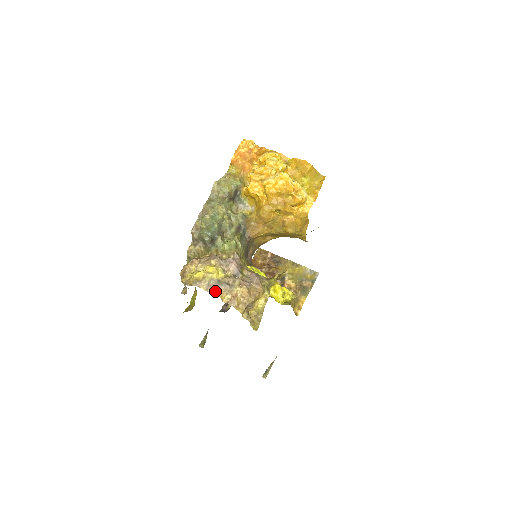
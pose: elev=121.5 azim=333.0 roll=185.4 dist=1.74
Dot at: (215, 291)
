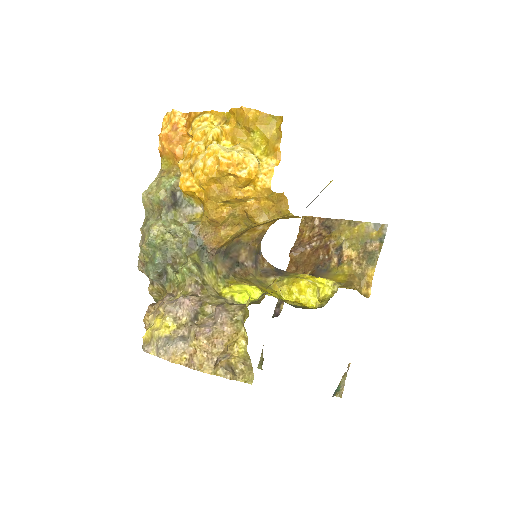
Dot at: (167, 354)
